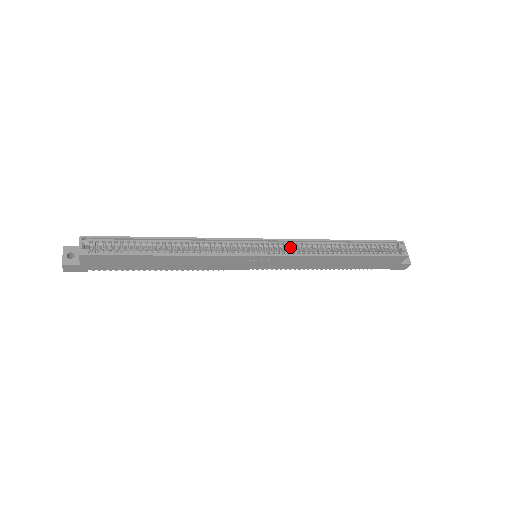
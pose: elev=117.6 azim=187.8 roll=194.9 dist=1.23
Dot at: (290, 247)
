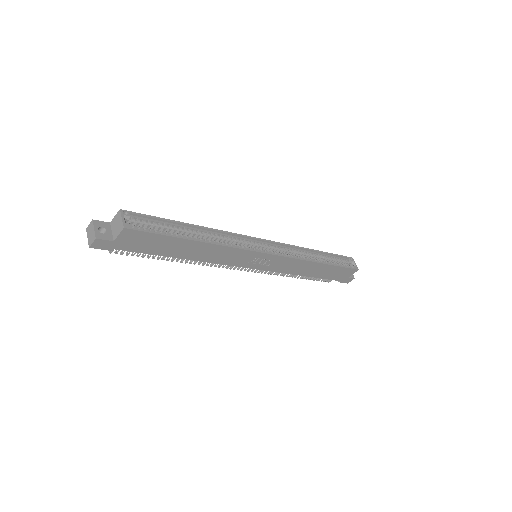
Dot at: (284, 250)
